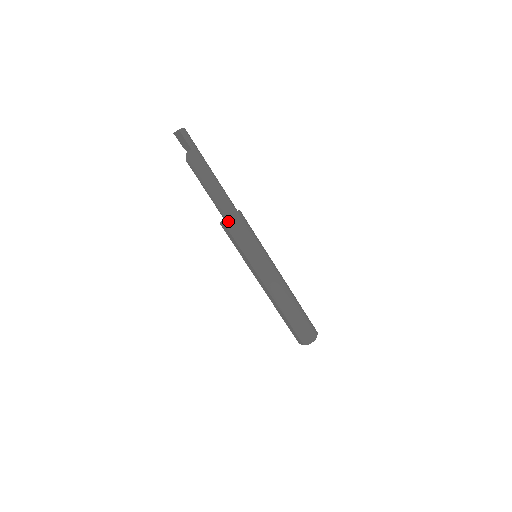
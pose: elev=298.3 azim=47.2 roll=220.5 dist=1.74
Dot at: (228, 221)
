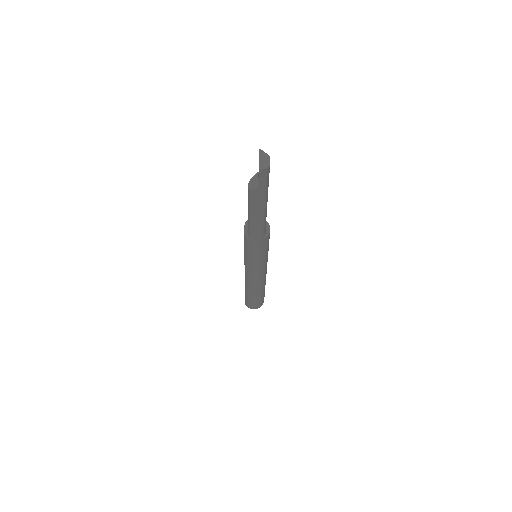
Dot at: (248, 237)
